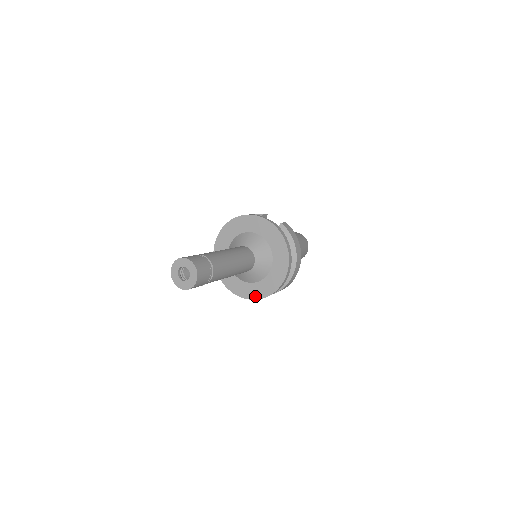
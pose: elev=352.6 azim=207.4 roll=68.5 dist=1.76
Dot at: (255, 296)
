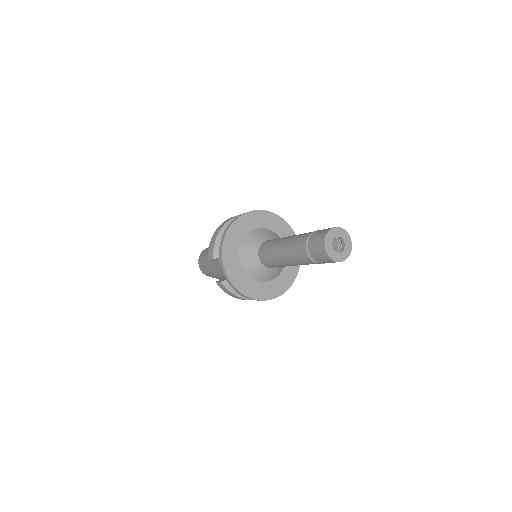
Dot at: (240, 287)
